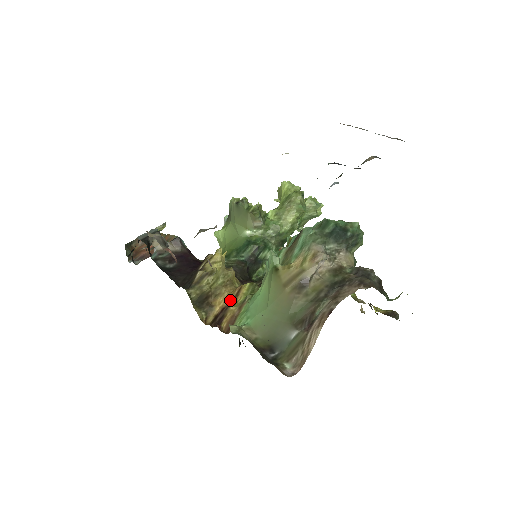
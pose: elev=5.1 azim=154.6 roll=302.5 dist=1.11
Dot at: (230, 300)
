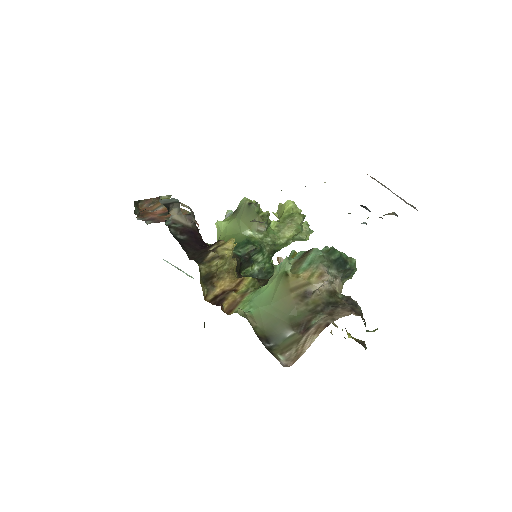
Dot at: (231, 286)
